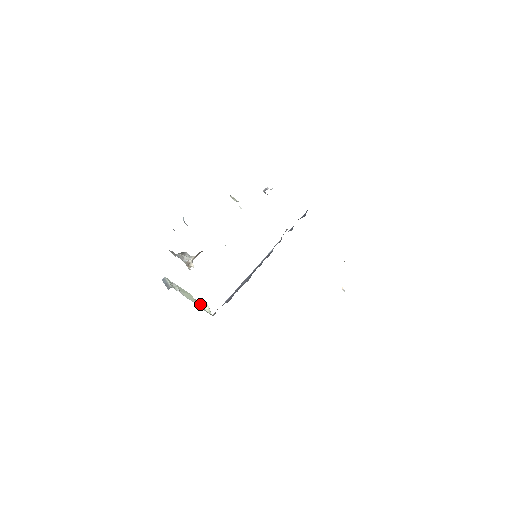
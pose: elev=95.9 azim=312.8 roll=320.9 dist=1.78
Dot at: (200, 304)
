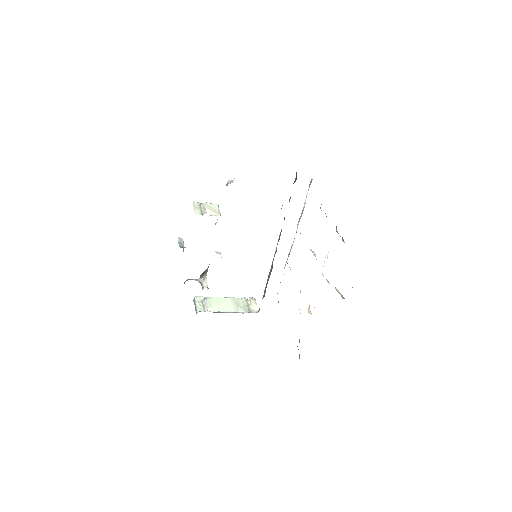
Dot at: (244, 302)
